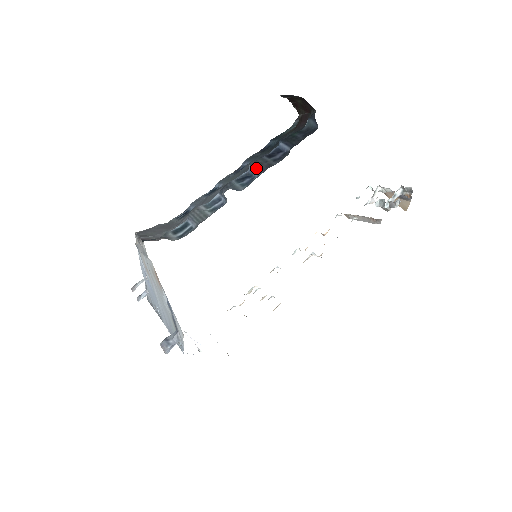
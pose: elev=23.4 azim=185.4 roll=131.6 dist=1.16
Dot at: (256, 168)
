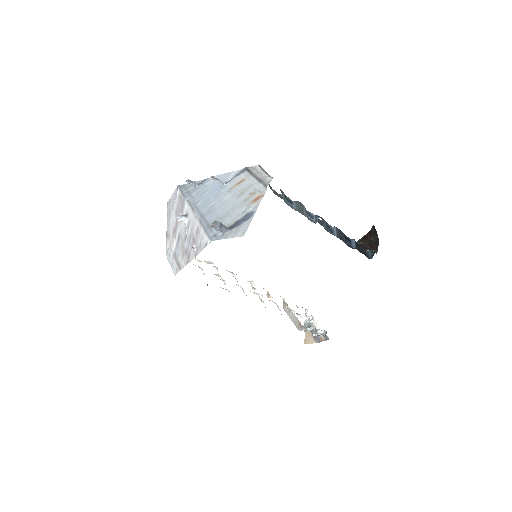
Dot at: (338, 232)
